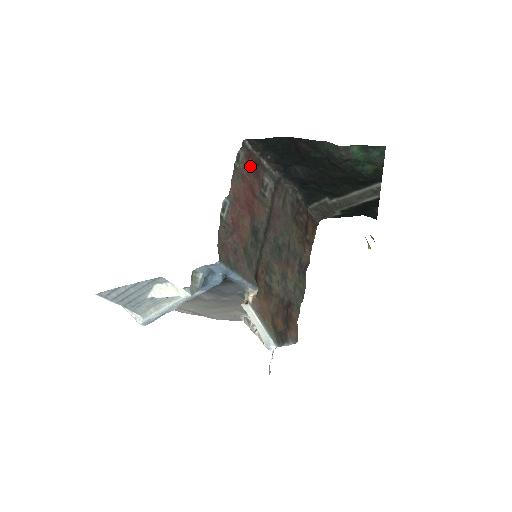
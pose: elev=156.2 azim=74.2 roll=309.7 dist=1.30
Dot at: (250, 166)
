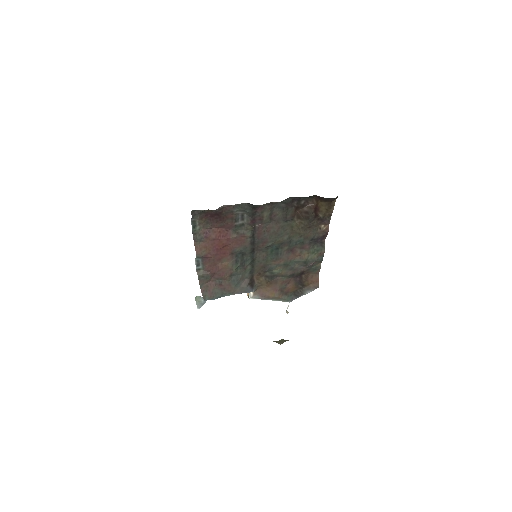
Dot at: (212, 219)
